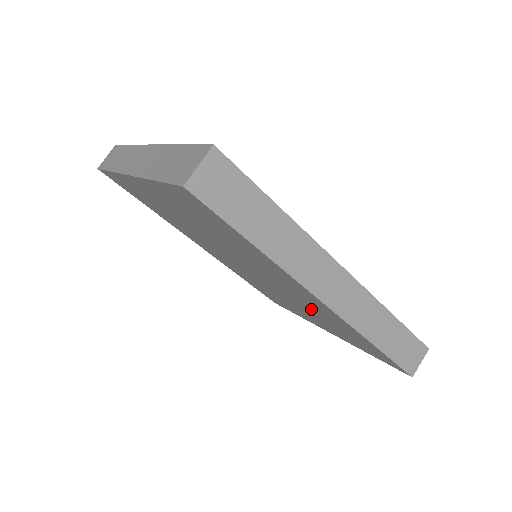
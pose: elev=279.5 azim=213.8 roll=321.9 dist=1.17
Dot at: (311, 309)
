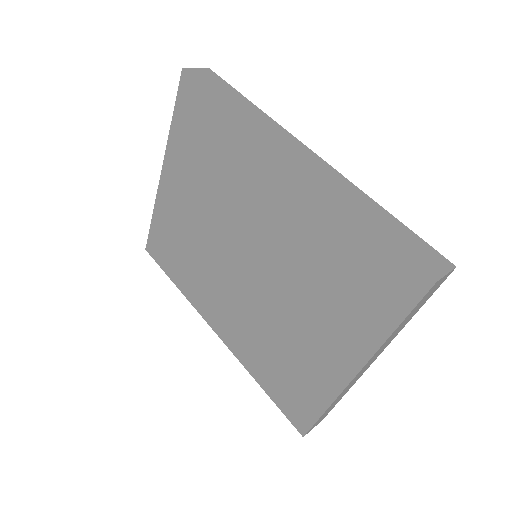
Dot at: (302, 257)
